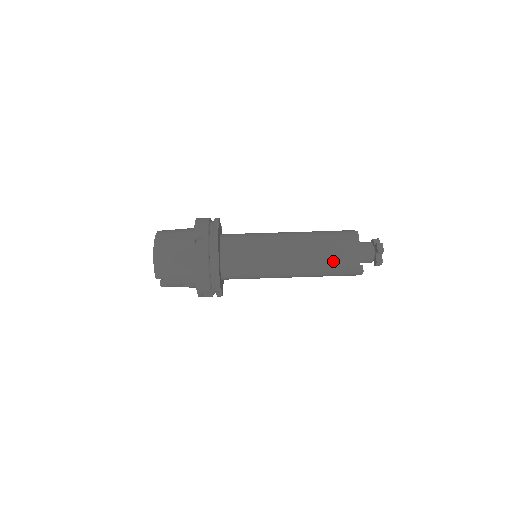
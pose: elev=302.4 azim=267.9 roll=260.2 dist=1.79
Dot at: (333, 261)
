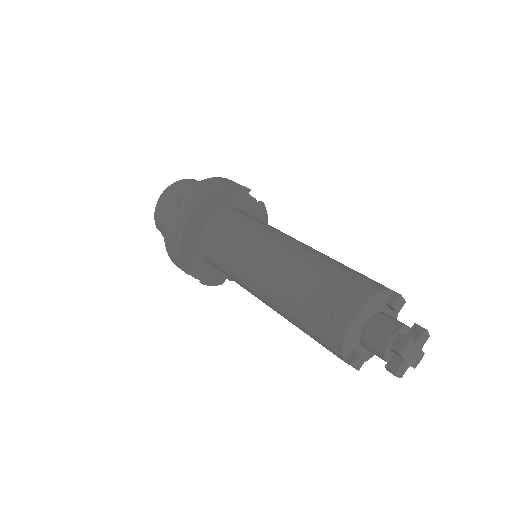
Dot at: (307, 316)
